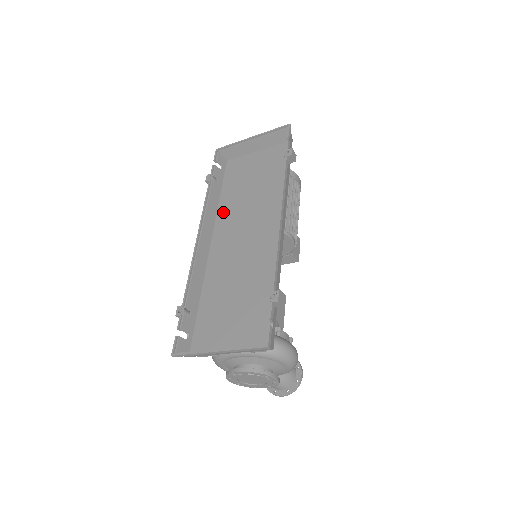
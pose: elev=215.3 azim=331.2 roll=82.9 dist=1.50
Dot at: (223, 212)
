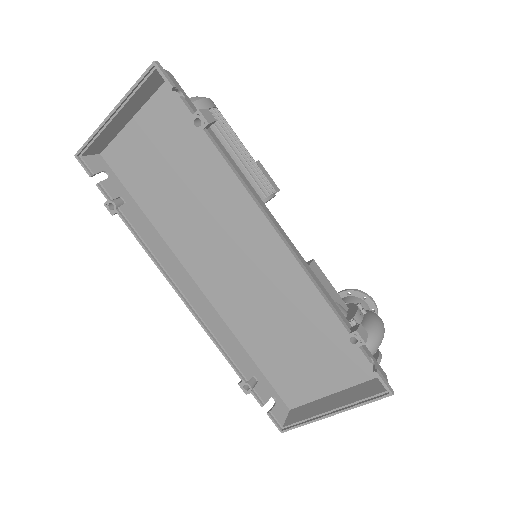
Dot at: (172, 237)
